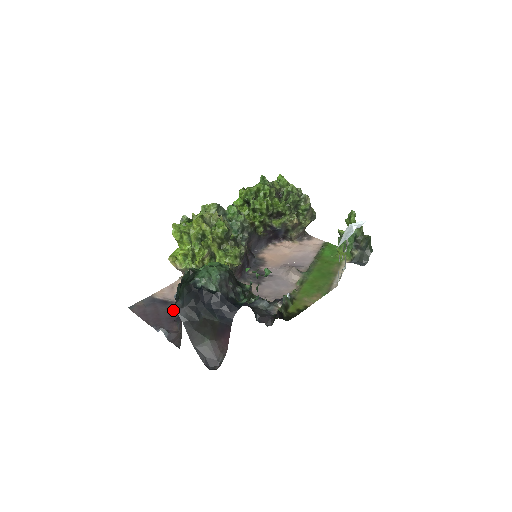
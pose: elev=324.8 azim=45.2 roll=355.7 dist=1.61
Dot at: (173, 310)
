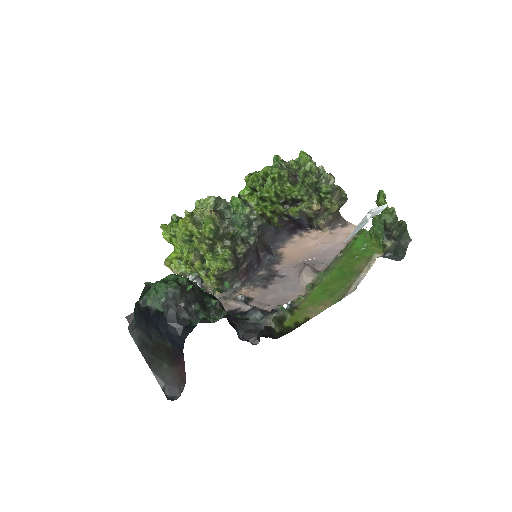
Dot at: occluded
